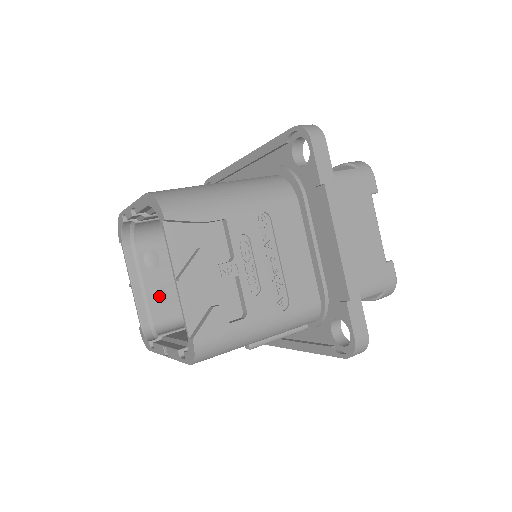
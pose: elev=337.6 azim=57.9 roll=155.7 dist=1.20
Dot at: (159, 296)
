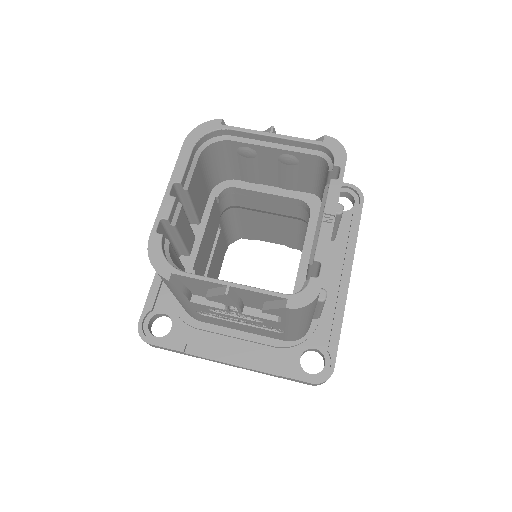
Dot at: occluded
